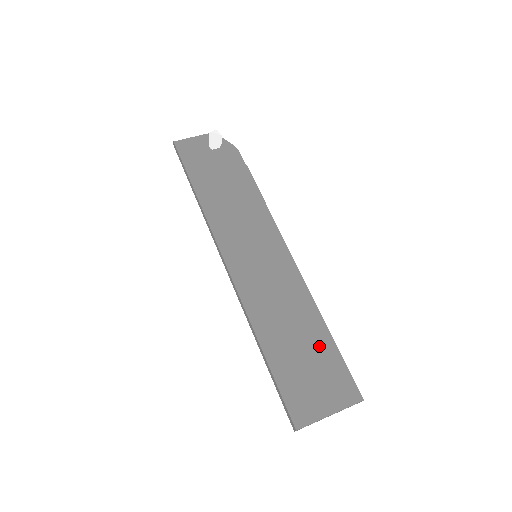
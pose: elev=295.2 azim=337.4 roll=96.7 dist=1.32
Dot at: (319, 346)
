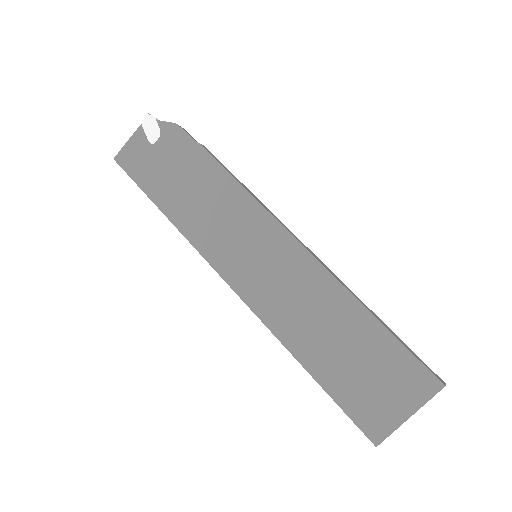
Dot at: (367, 339)
